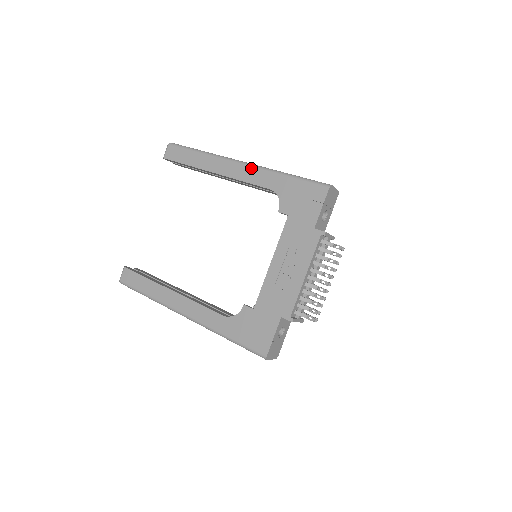
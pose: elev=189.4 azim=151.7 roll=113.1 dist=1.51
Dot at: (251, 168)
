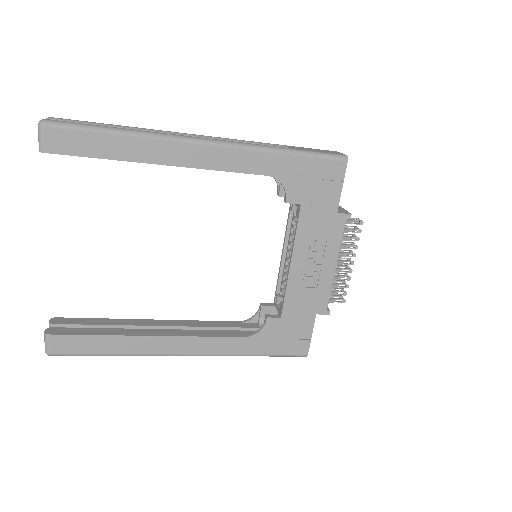
Dot at: (229, 149)
